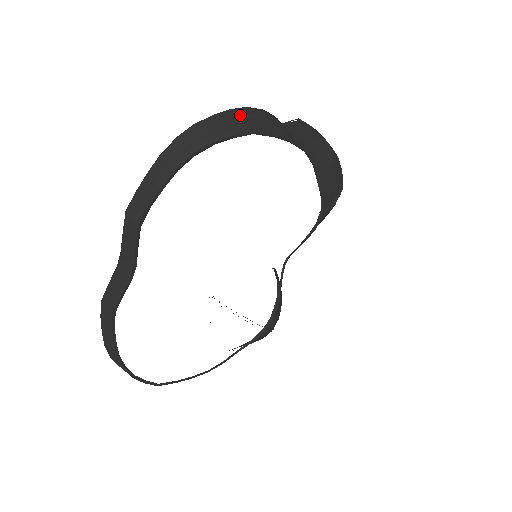
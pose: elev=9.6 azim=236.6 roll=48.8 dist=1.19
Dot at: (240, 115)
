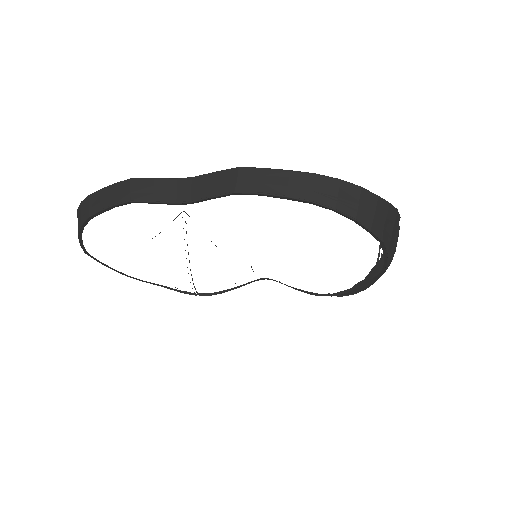
Dot at: (389, 216)
